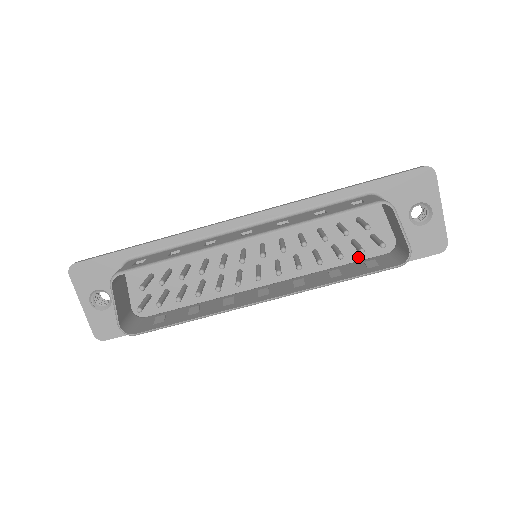
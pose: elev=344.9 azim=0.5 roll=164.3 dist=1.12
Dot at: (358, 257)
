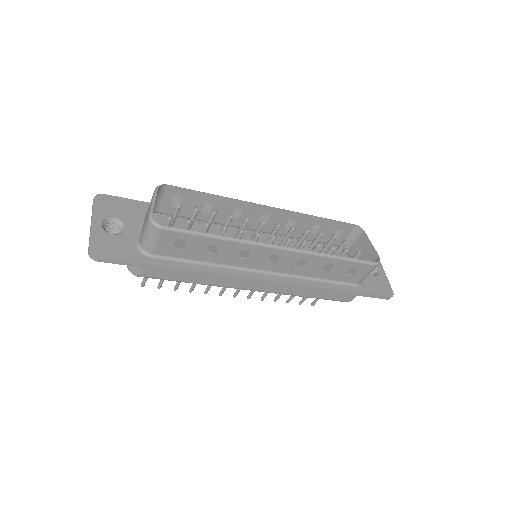
Dot at: occluded
